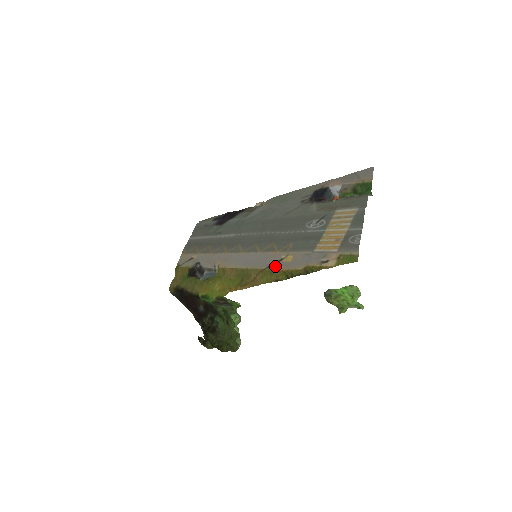
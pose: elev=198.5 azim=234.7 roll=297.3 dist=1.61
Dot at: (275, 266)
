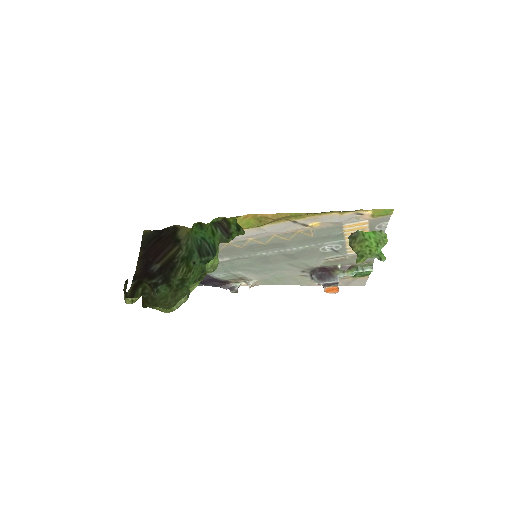
Dot at: (302, 220)
